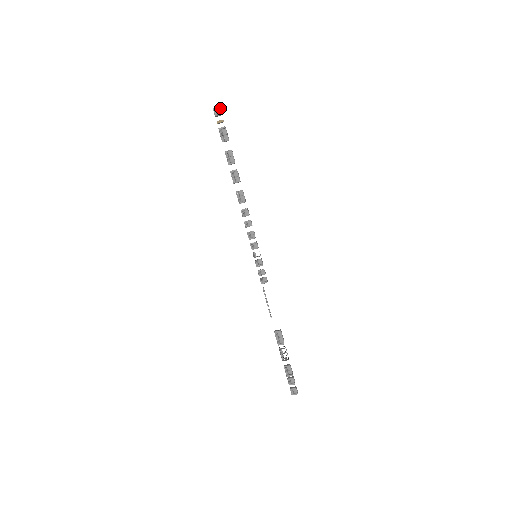
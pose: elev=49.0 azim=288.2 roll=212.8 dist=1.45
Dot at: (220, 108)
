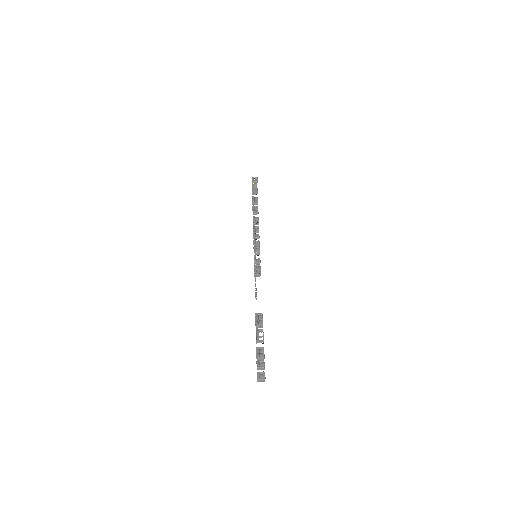
Dot at: (257, 178)
